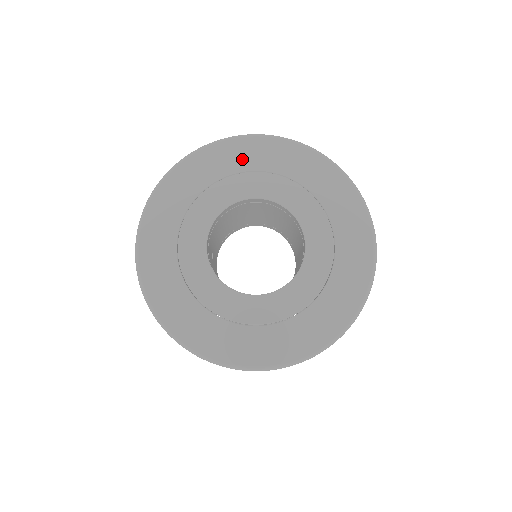
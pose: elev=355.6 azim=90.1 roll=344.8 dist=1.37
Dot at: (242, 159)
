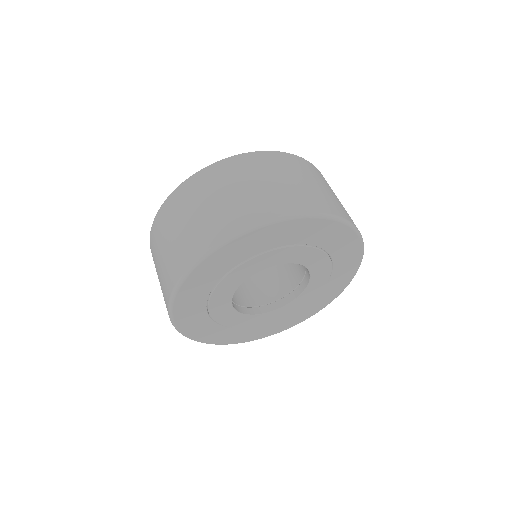
Dot at: occluded
